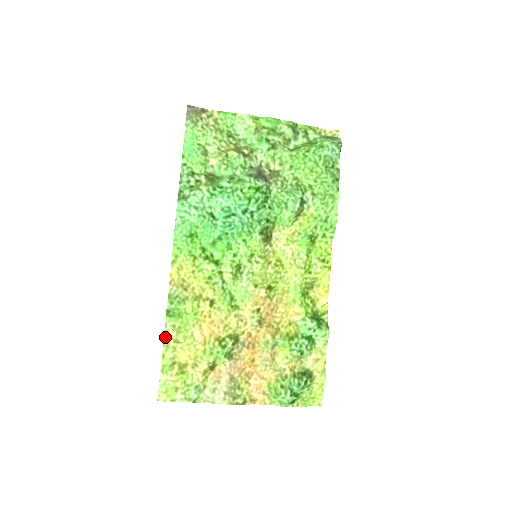
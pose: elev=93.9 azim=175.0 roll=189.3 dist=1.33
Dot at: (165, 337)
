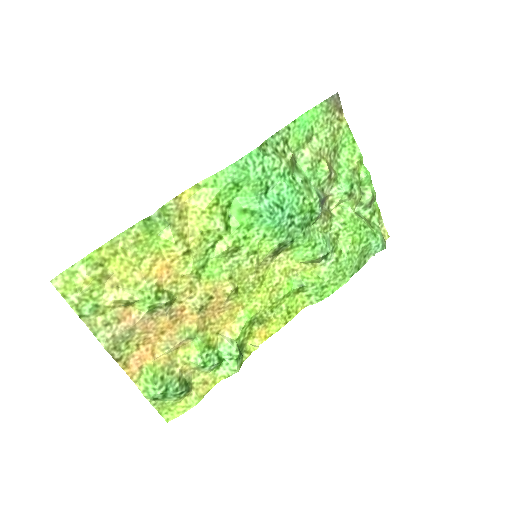
Dot at: (120, 235)
